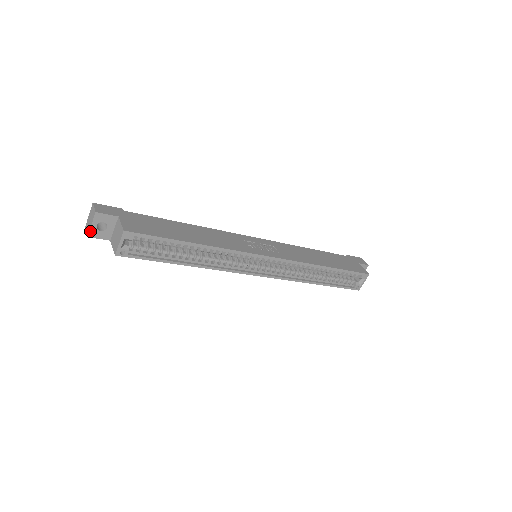
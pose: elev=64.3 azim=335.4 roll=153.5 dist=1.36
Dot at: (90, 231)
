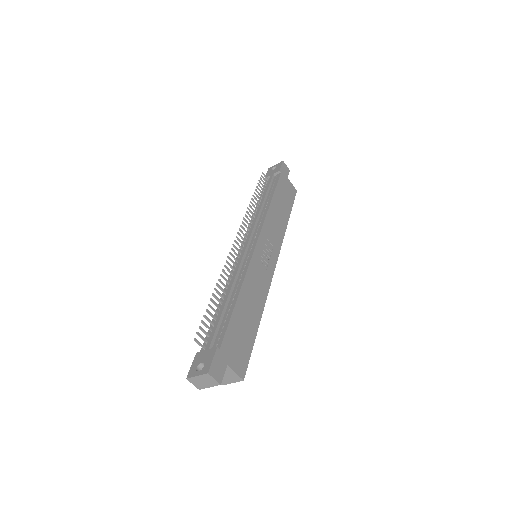
Dot at: (204, 388)
